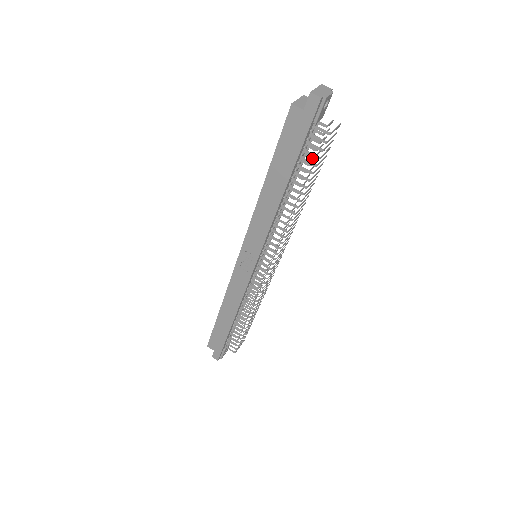
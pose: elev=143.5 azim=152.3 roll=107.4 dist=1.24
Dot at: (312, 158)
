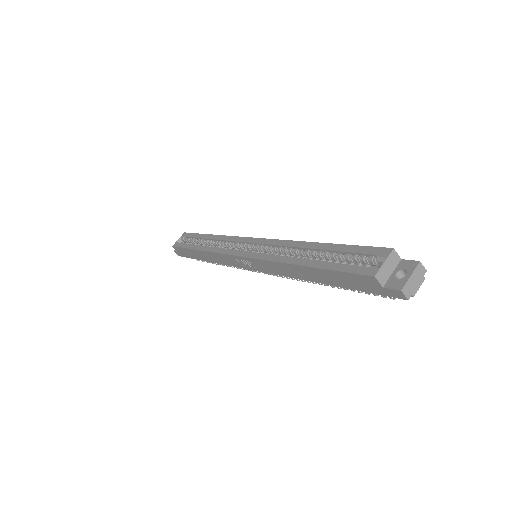
Dot at: occluded
